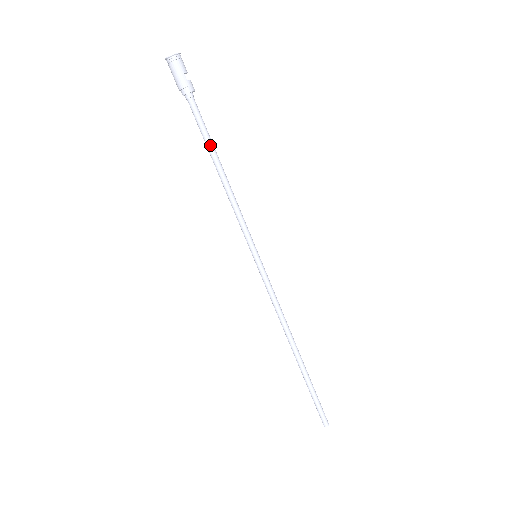
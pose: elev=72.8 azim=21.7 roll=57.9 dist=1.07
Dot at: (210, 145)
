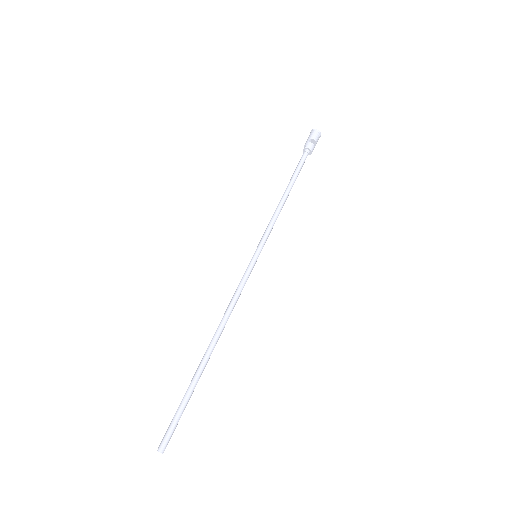
Dot at: (292, 178)
